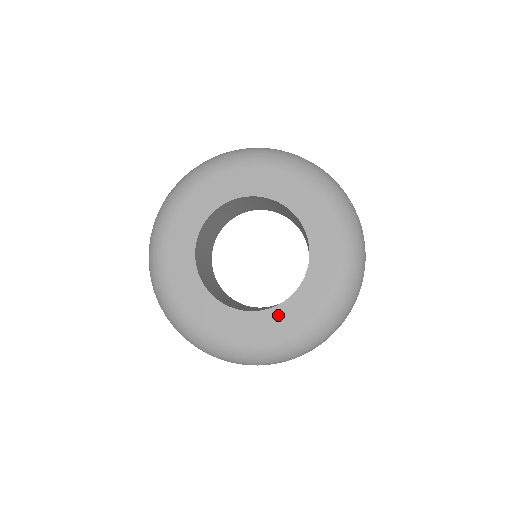
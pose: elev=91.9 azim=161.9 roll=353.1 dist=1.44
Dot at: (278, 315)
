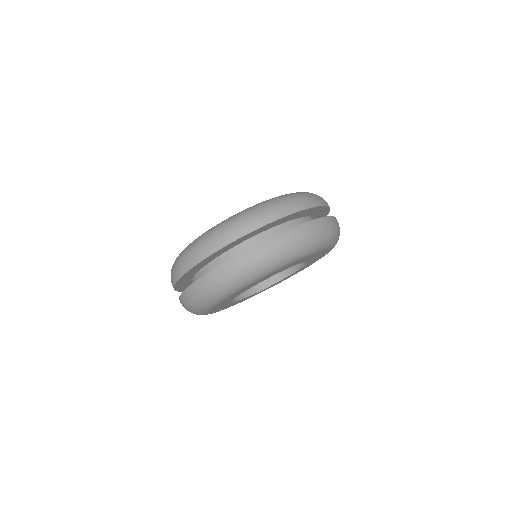
Dot at: occluded
